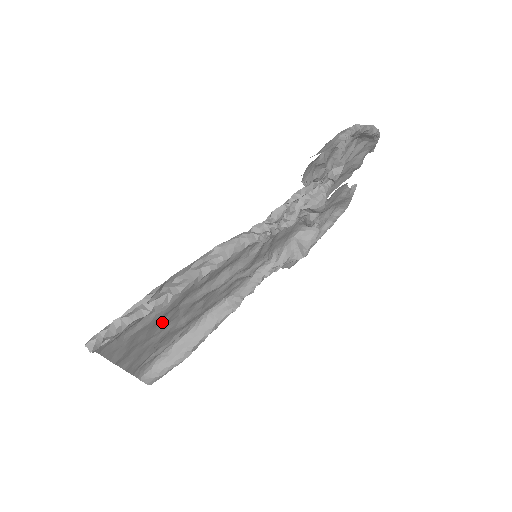
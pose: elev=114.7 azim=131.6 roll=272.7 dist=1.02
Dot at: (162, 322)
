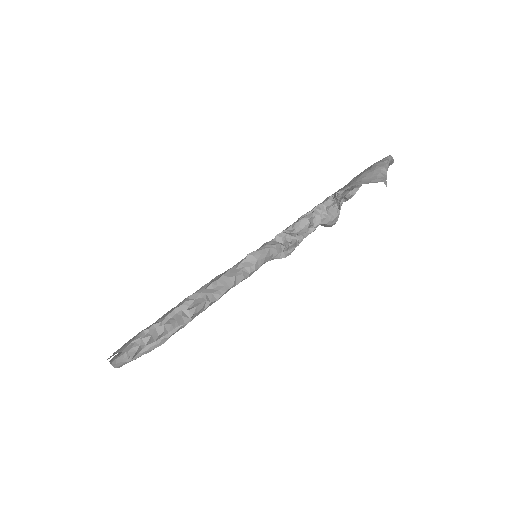
Dot at: occluded
